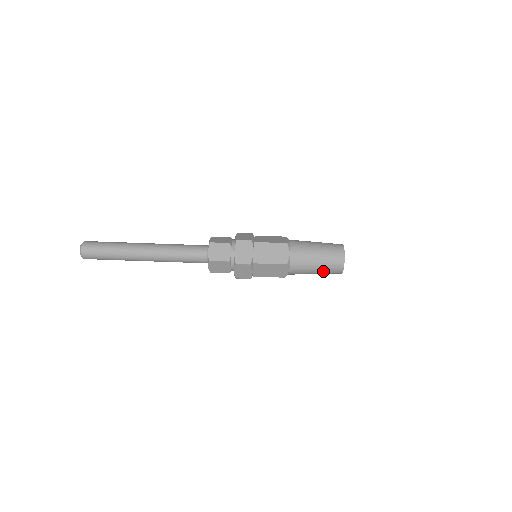
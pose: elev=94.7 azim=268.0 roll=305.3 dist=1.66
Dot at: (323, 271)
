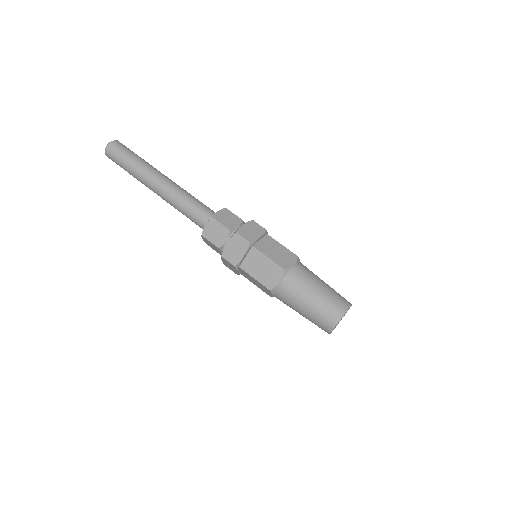
Dot at: (315, 309)
